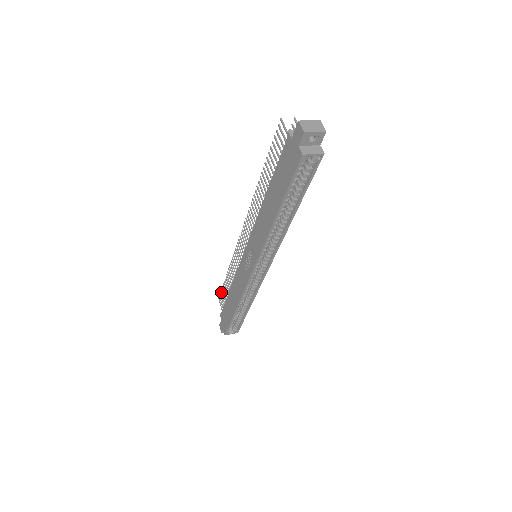
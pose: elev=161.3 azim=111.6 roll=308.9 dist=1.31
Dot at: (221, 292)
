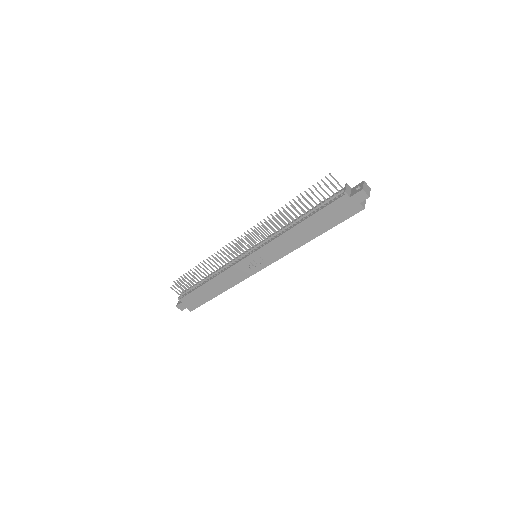
Dot at: (179, 283)
